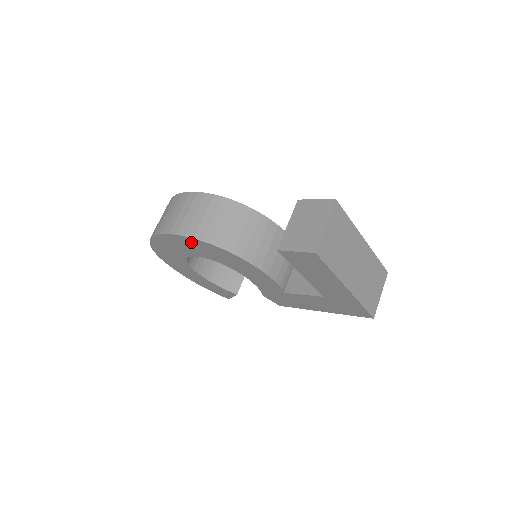
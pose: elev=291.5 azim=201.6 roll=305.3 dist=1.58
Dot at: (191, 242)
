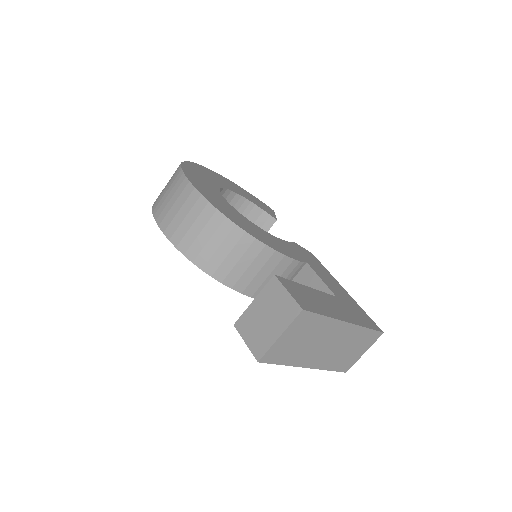
Dot at: occluded
